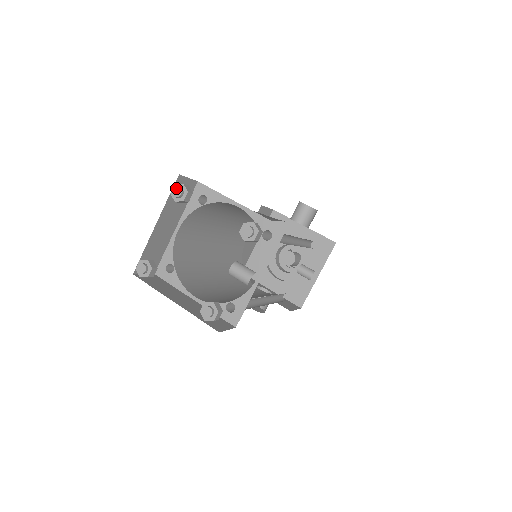
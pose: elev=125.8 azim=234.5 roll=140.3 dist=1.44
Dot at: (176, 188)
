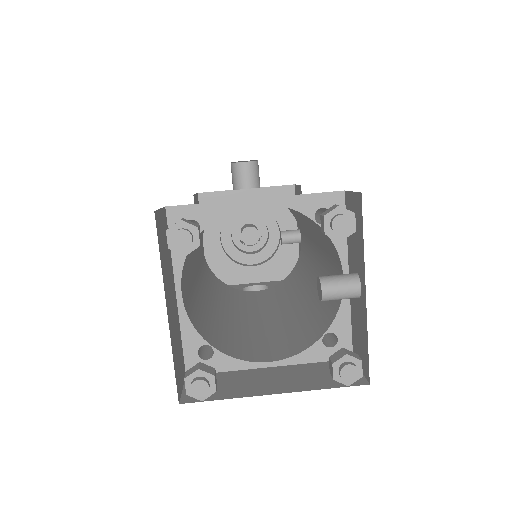
Dot at: (176, 234)
